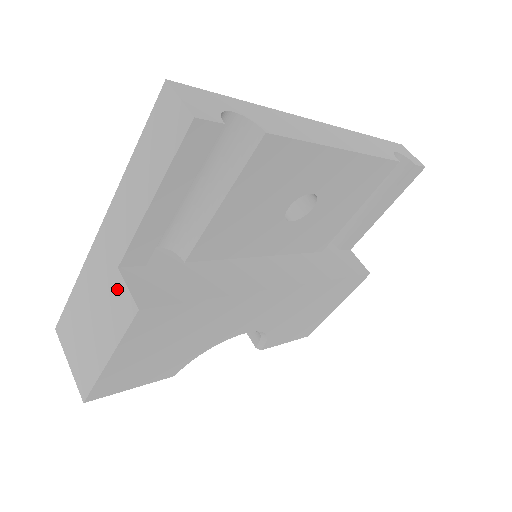
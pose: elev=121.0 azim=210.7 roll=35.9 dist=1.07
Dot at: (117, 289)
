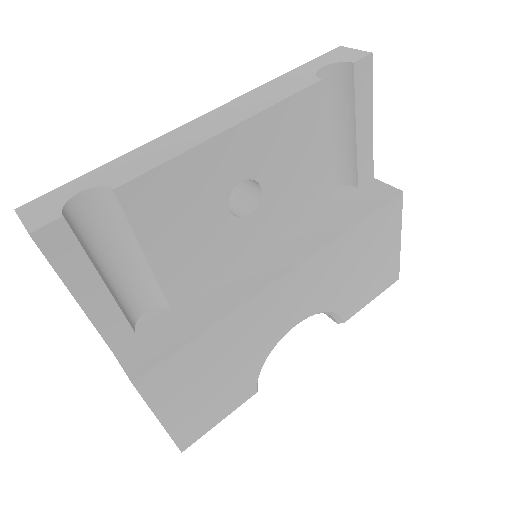
Dot at: occluded
